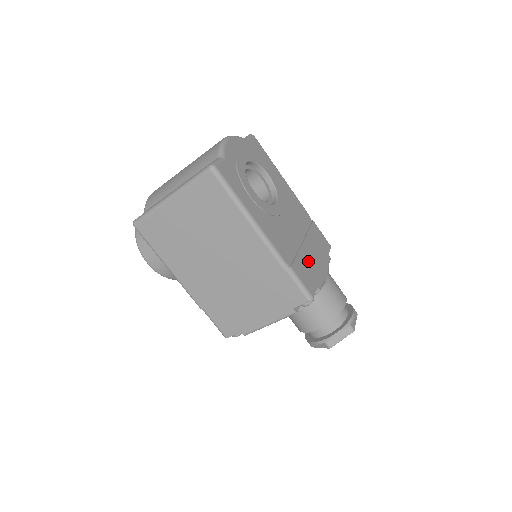
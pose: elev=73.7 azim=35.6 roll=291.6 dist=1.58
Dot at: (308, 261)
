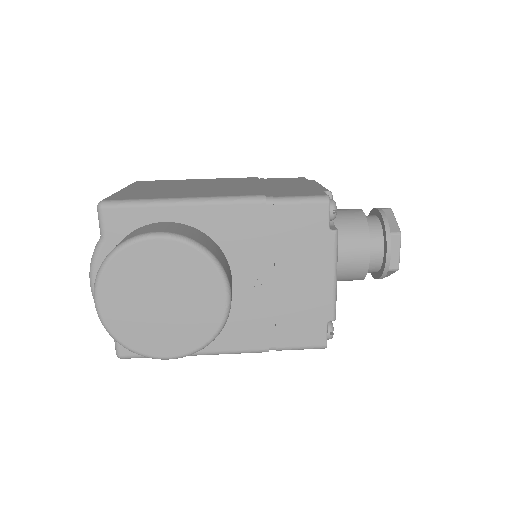
Dot at: occluded
